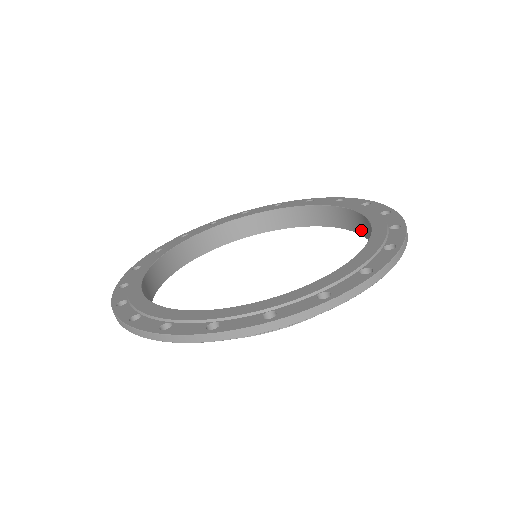
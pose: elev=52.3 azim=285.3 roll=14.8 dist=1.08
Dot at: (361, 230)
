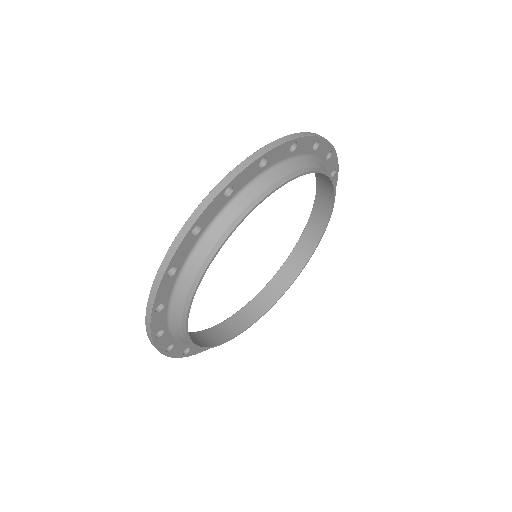
Dot at: (329, 199)
